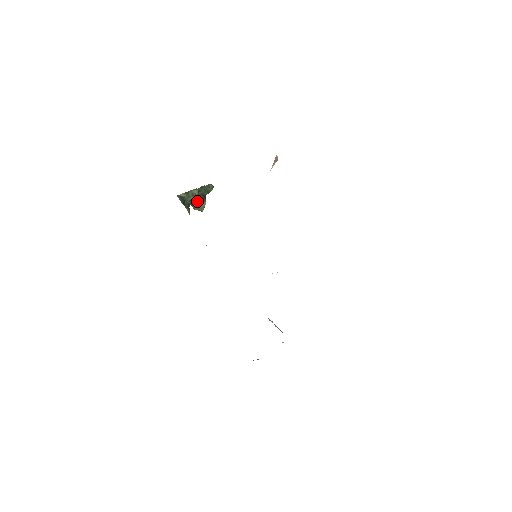
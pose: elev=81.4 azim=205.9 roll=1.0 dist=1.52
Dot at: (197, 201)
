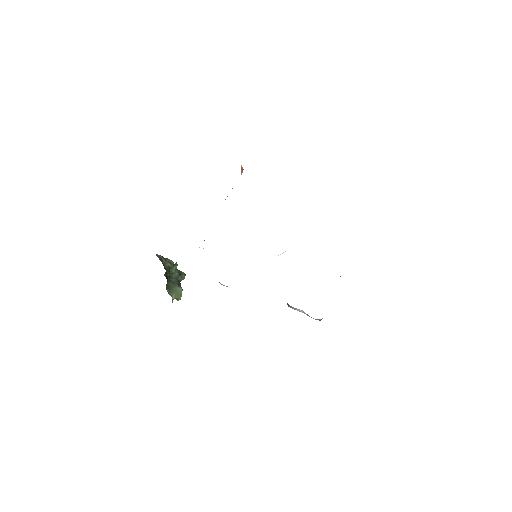
Dot at: (173, 286)
